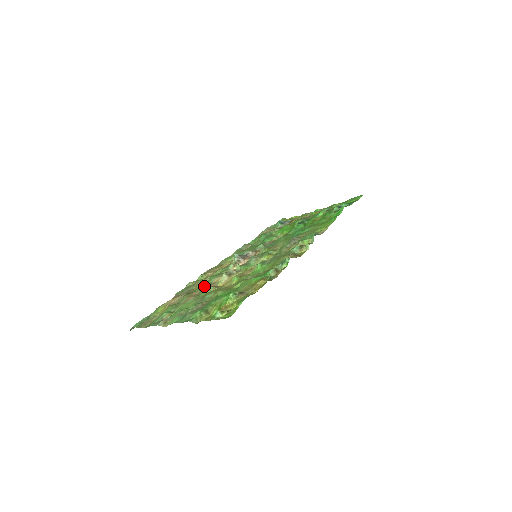
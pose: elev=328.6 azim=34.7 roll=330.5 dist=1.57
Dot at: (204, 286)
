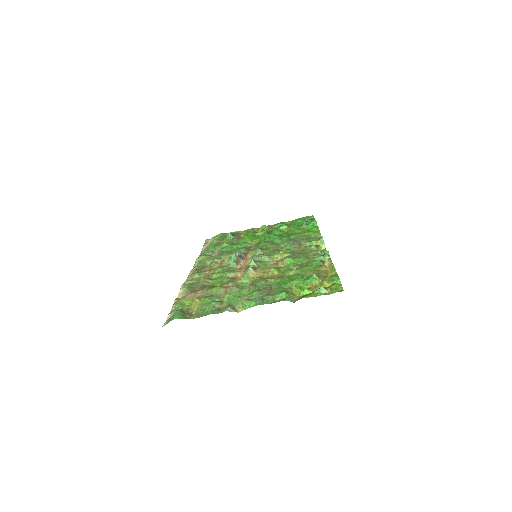
Dot at: (228, 279)
